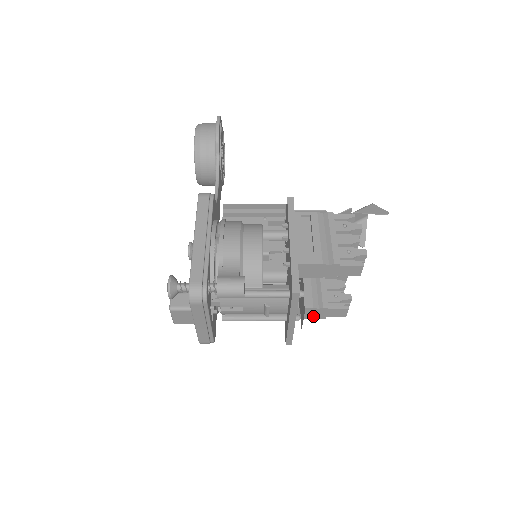
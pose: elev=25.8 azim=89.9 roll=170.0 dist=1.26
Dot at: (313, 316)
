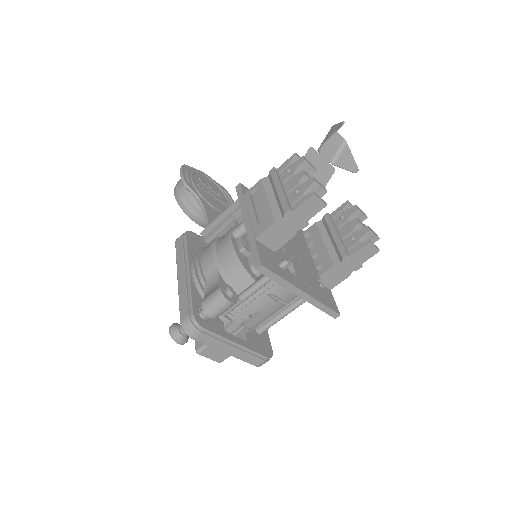
Dot at: (347, 273)
